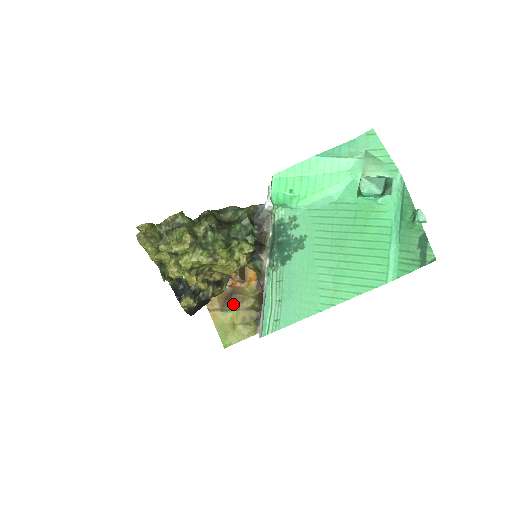
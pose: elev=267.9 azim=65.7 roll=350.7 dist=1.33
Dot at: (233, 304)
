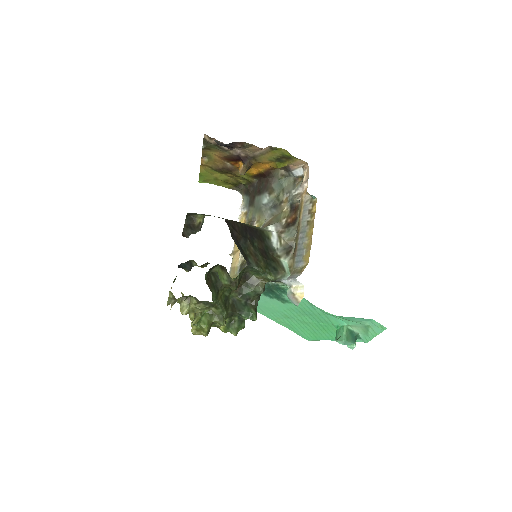
Dot at: (225, 173)
